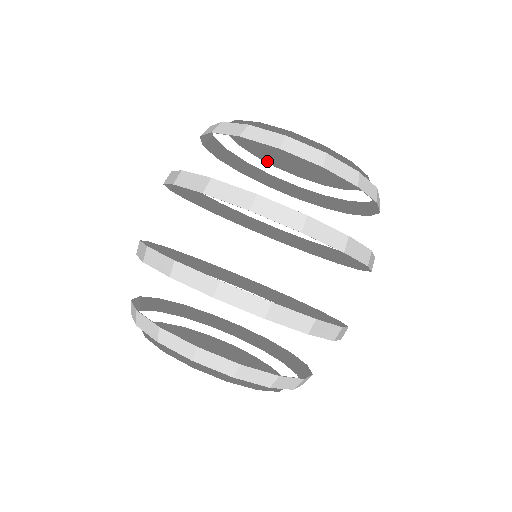
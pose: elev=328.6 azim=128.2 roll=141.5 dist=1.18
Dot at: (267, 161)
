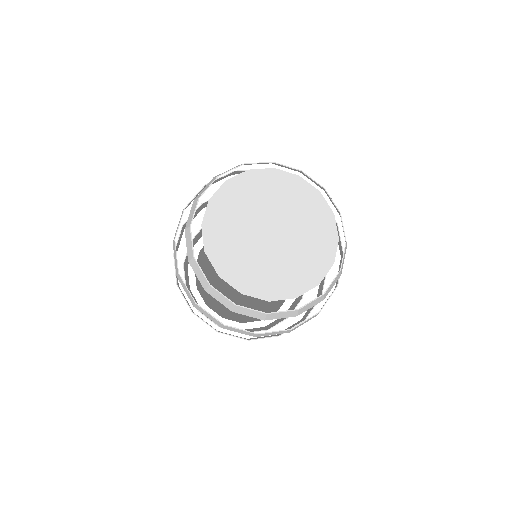
Dot at: (306, 186)
